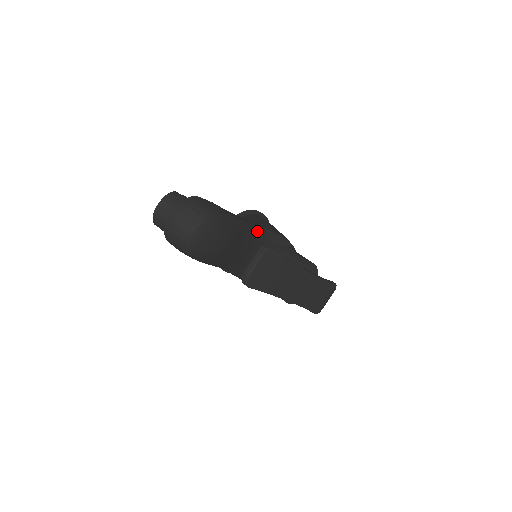
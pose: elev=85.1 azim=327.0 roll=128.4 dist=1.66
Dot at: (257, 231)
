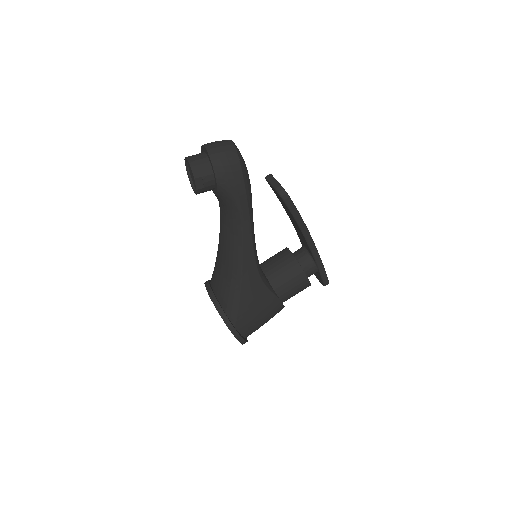
Dot at: occluded
